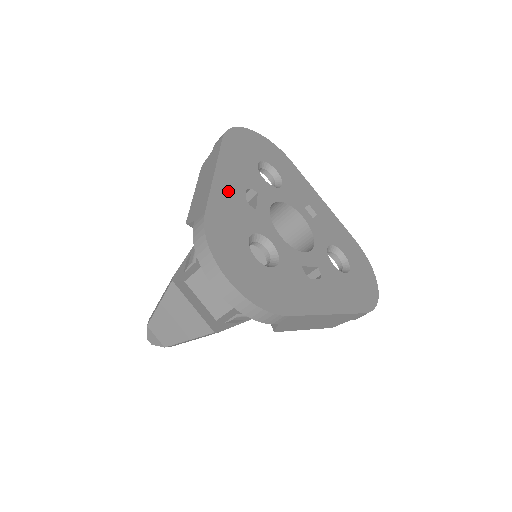
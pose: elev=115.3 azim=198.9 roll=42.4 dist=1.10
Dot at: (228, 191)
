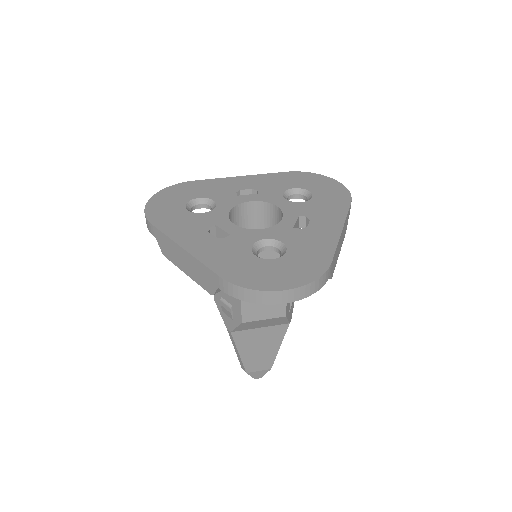
Dot at: (205, 248)
